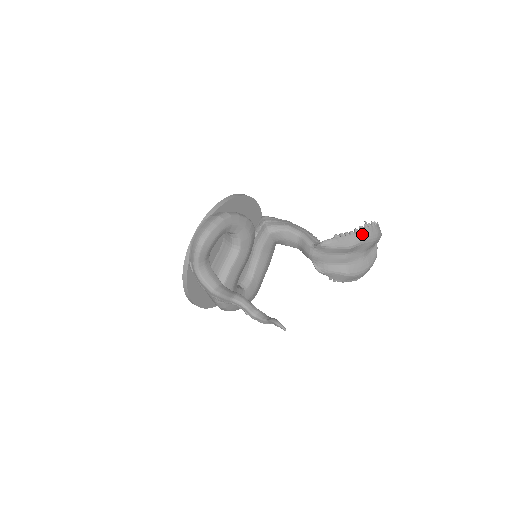
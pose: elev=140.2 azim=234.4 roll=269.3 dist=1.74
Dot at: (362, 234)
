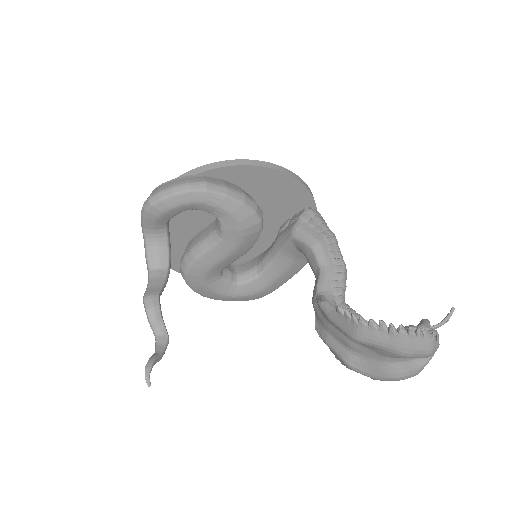
Dot at: (379, 334)
